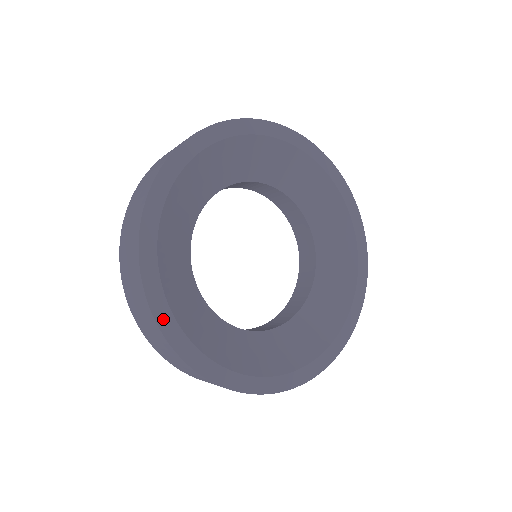
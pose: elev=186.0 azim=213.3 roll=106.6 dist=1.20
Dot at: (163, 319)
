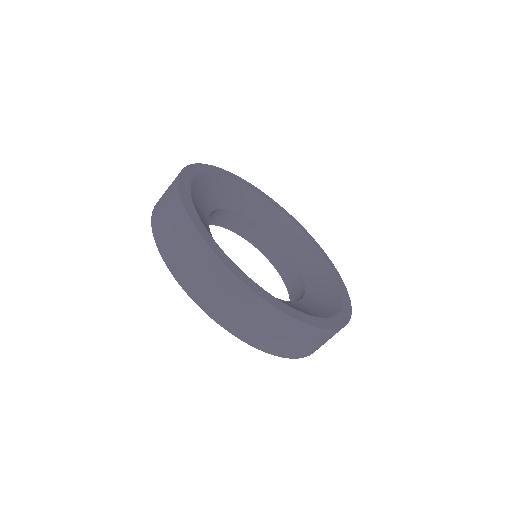
Dot at: (215, 248)
